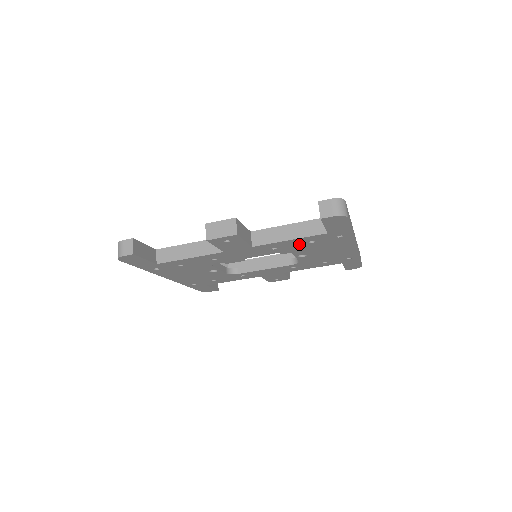
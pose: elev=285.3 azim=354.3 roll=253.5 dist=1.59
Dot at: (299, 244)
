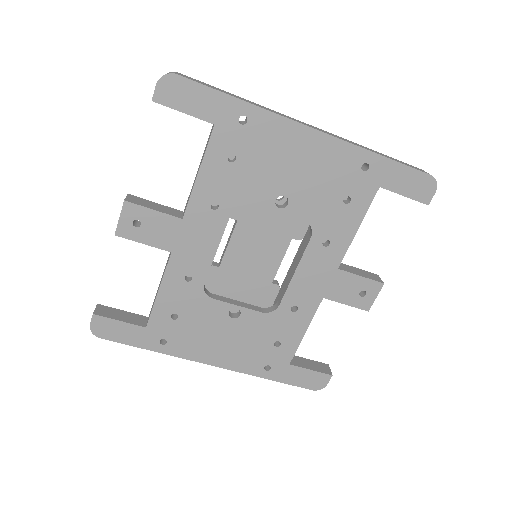
Dot at: (227, 175)
